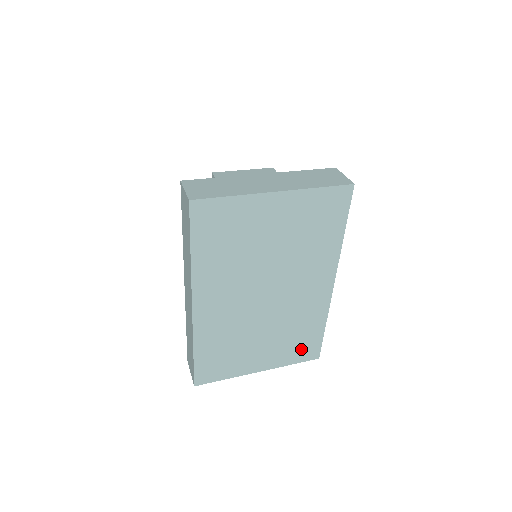
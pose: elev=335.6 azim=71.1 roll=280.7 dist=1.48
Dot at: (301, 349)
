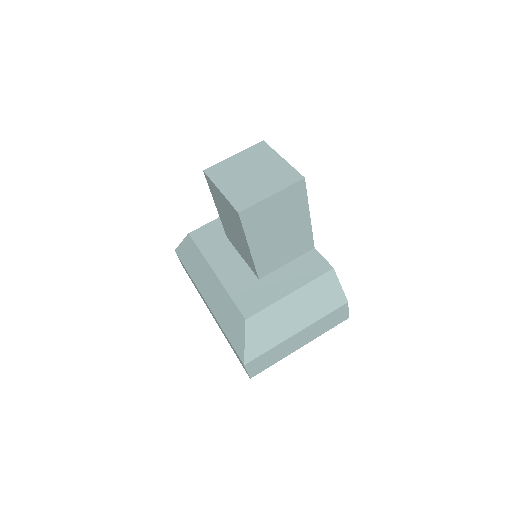
Dot at: occluded
